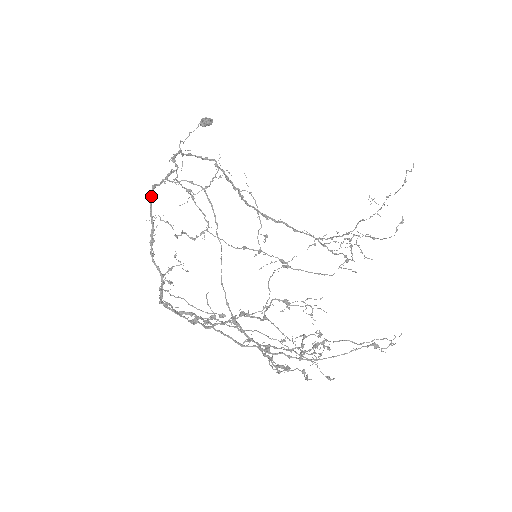
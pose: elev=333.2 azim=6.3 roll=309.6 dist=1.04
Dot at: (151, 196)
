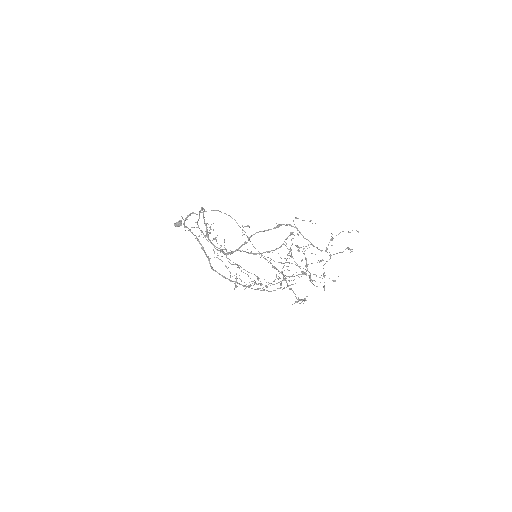
Dot at: (204, 210)
